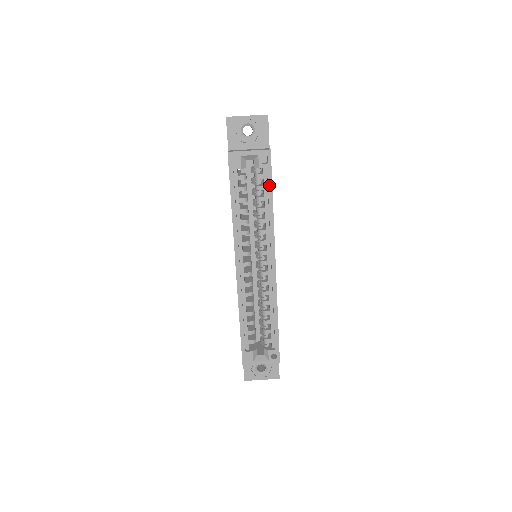
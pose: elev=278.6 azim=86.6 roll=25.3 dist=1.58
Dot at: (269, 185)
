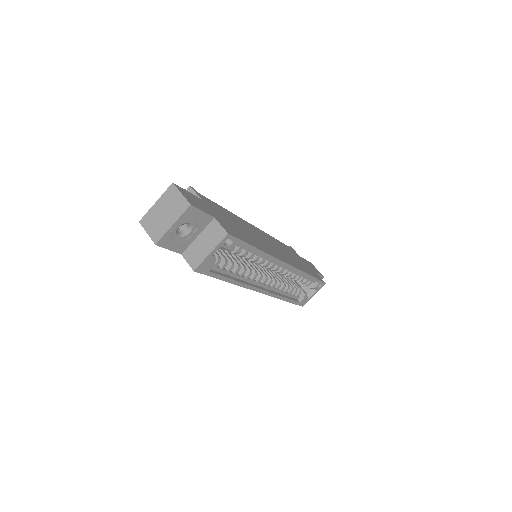
Dot at: (246, 247)
